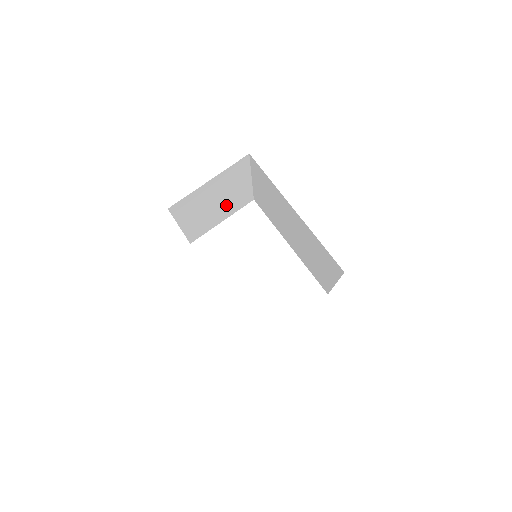
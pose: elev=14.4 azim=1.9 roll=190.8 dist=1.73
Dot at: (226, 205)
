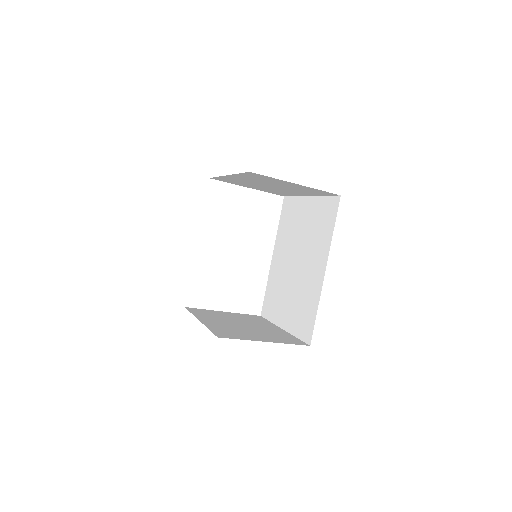
Dot at: (270, 188)
